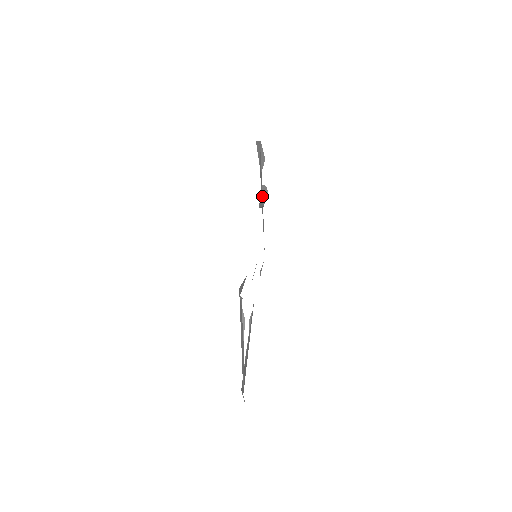
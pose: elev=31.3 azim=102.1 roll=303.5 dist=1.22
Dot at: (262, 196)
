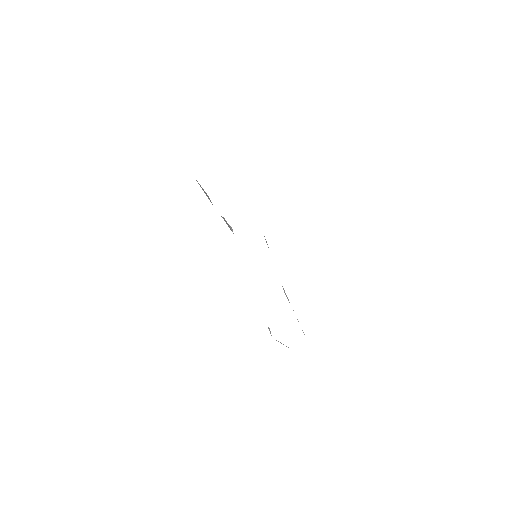
Dot at: occluded
